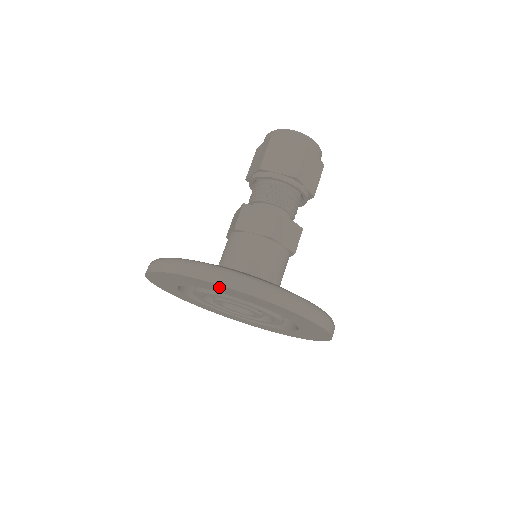
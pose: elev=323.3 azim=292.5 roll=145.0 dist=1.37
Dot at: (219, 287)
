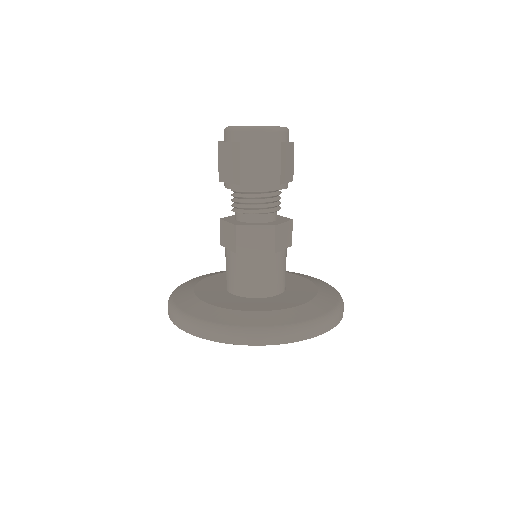
Dot at: occluded
